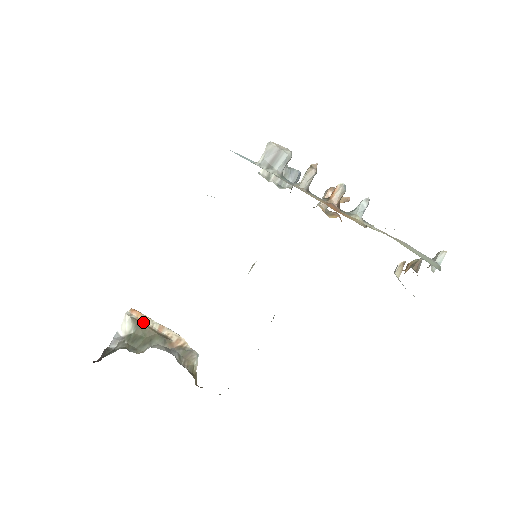
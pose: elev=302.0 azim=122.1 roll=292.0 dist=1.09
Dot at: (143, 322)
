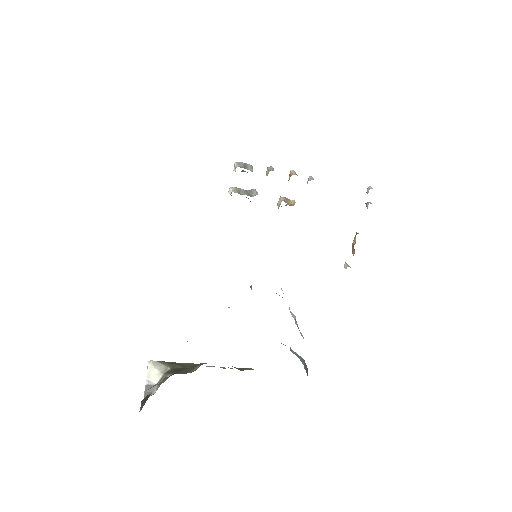
Dot at: (174, 363)
